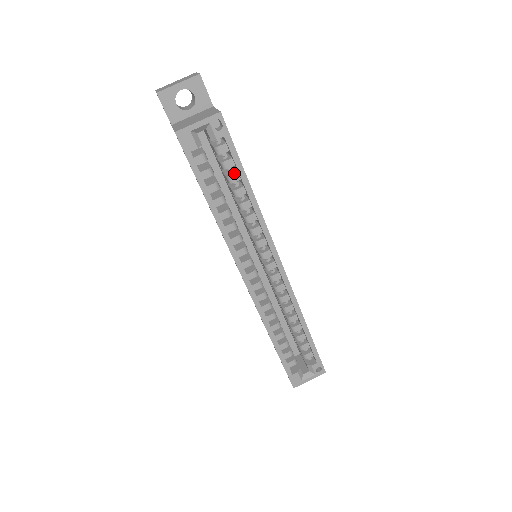
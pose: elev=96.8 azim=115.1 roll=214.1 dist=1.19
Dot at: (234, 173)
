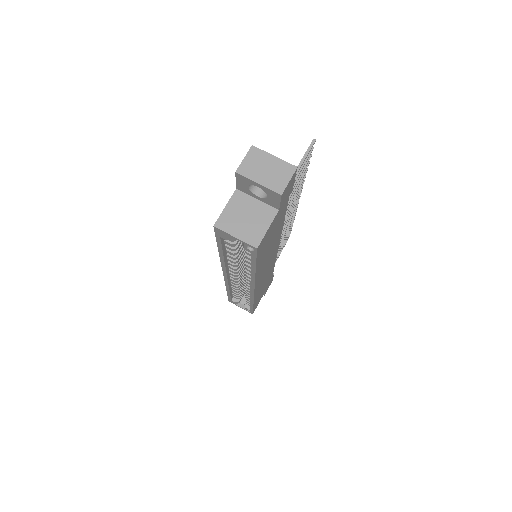
Dot at: occluded
